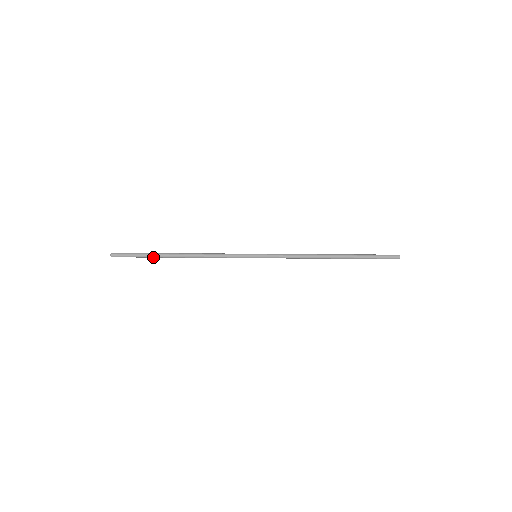
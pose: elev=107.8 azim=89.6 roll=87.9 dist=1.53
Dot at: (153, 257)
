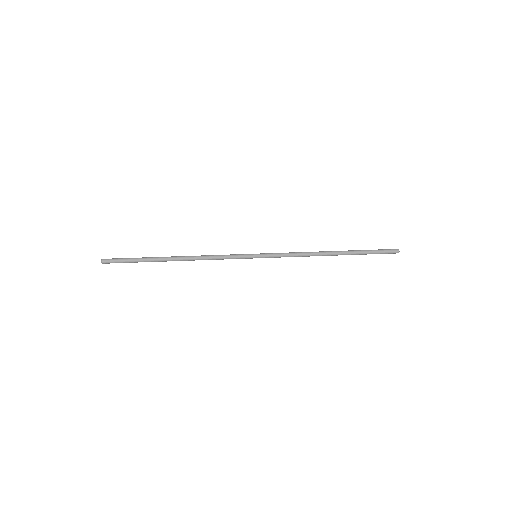
Dot at: occluded
